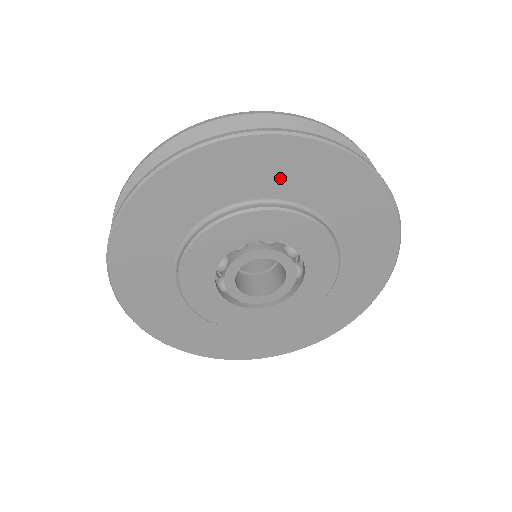
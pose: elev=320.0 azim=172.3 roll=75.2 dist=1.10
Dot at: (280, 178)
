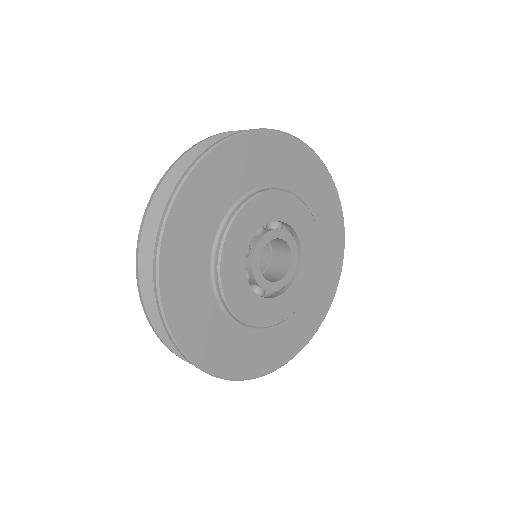
Dot at: (234, 179)
